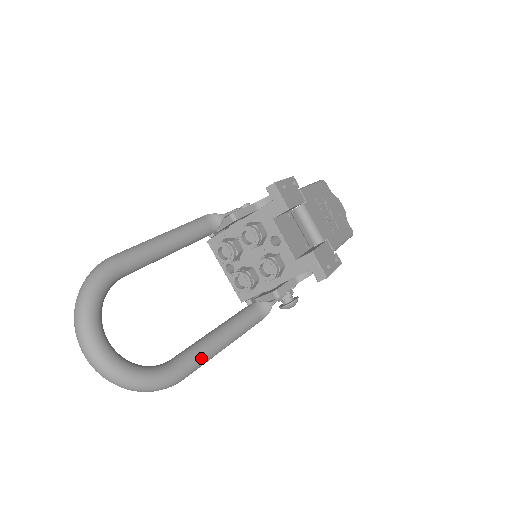
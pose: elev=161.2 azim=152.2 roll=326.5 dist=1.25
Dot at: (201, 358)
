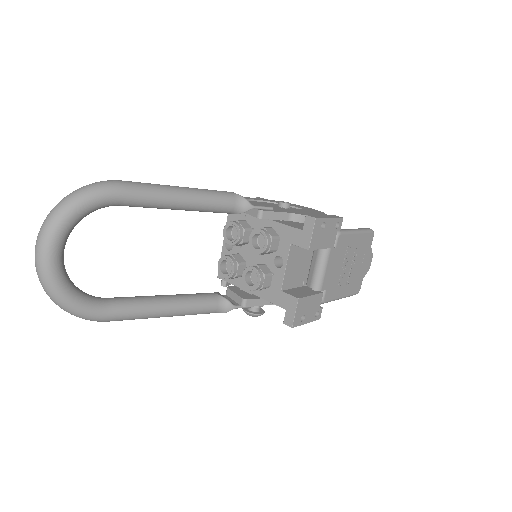
Dot at: (135, 315)
